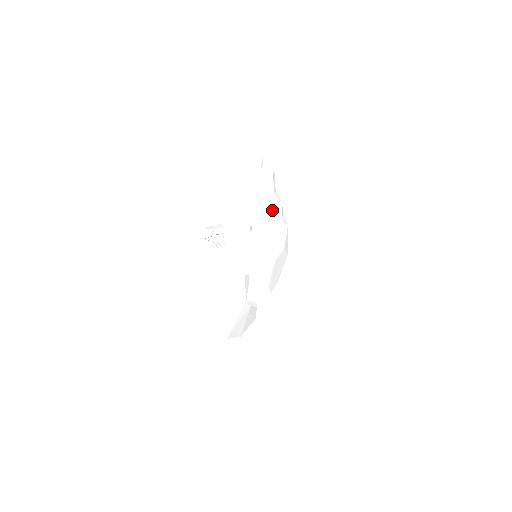
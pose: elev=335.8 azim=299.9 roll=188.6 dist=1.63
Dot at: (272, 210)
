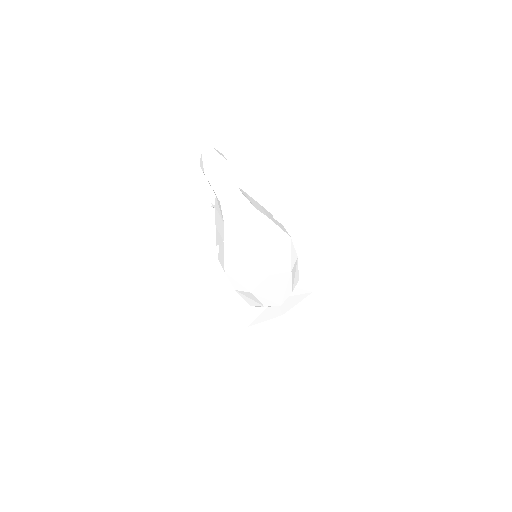
Dot at: (225, 230)
